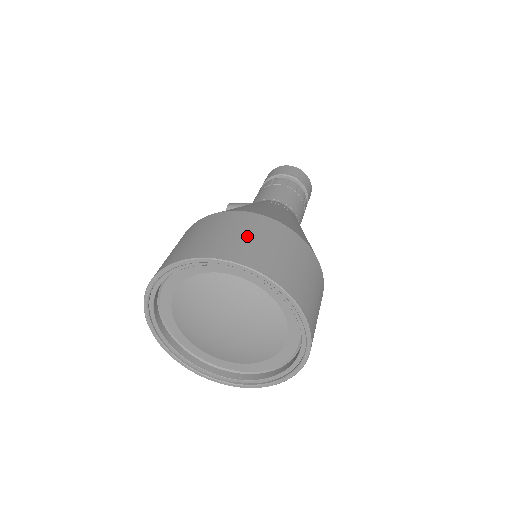
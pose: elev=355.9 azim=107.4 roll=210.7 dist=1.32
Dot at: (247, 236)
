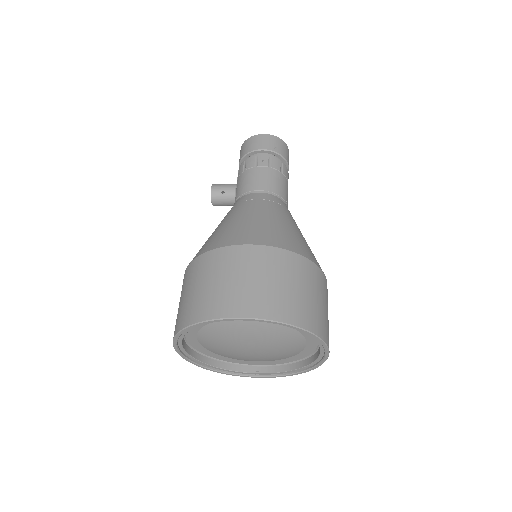
Dot at: (270, 281)
